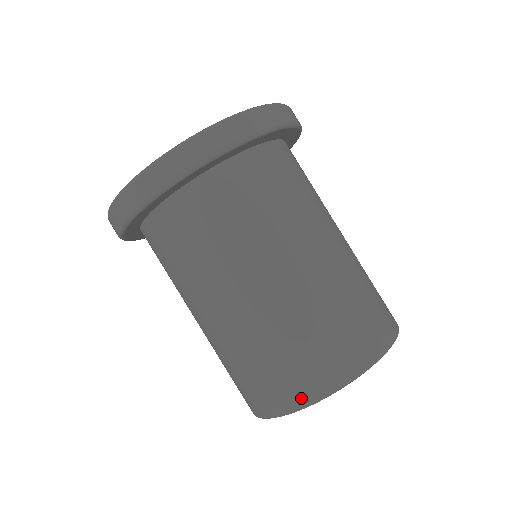
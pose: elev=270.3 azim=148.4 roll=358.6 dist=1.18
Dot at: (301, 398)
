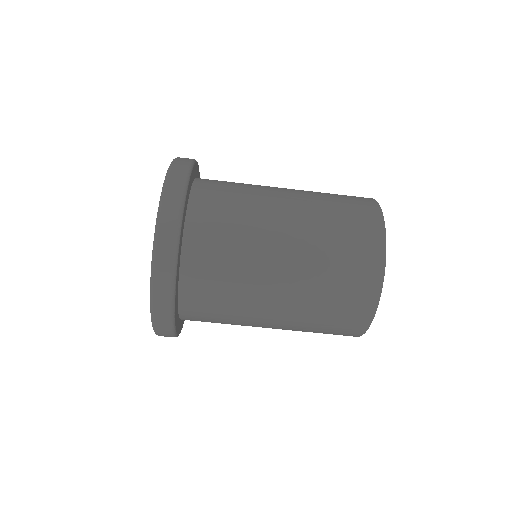
Dot at: (354, 335)
